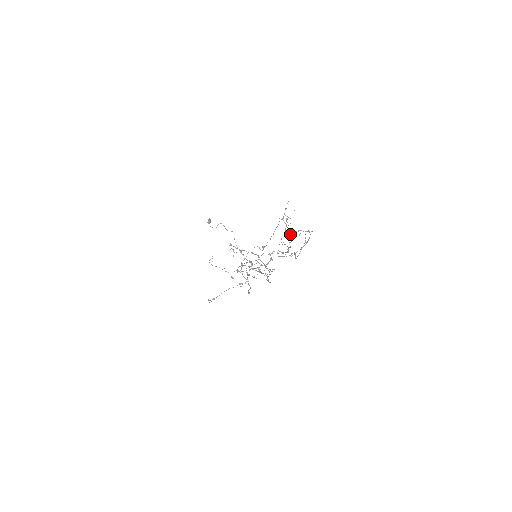
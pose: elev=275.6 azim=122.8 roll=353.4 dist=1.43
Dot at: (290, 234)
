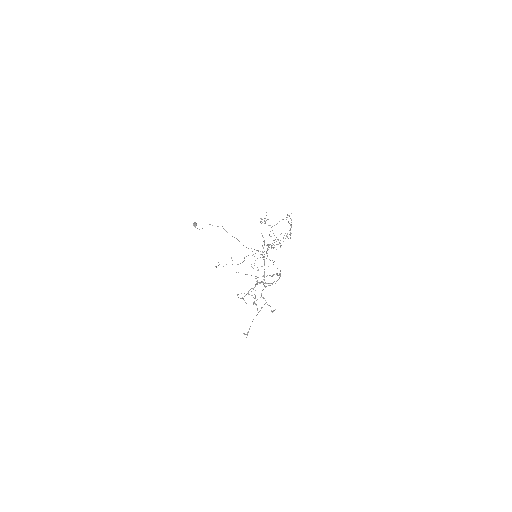
Dot at: occluded
